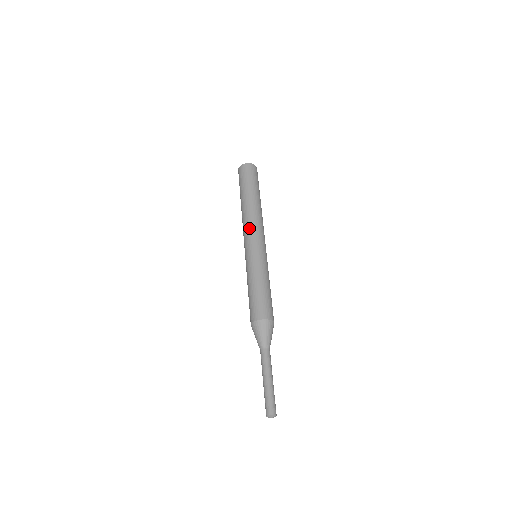
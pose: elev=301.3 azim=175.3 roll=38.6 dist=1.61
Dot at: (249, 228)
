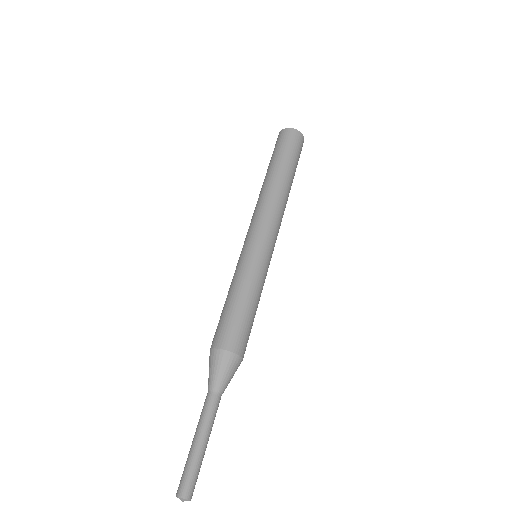
Dot at: (252, 218)
